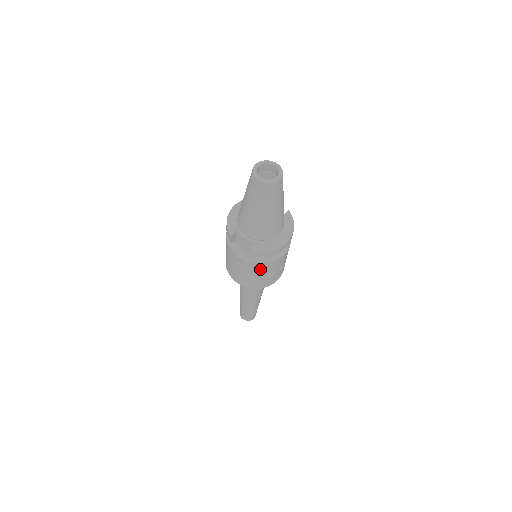
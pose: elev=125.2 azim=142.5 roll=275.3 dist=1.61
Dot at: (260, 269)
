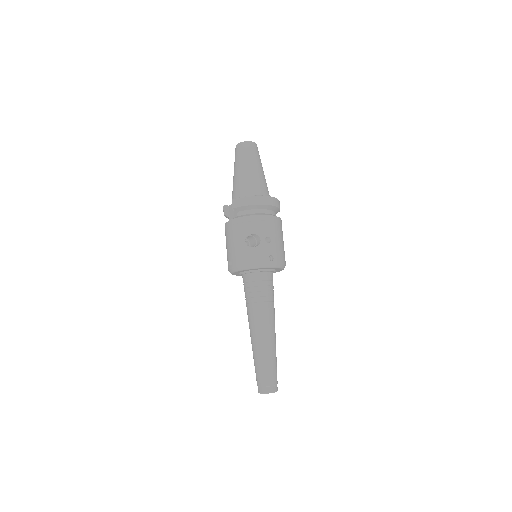
Dot at: (243, 227)
